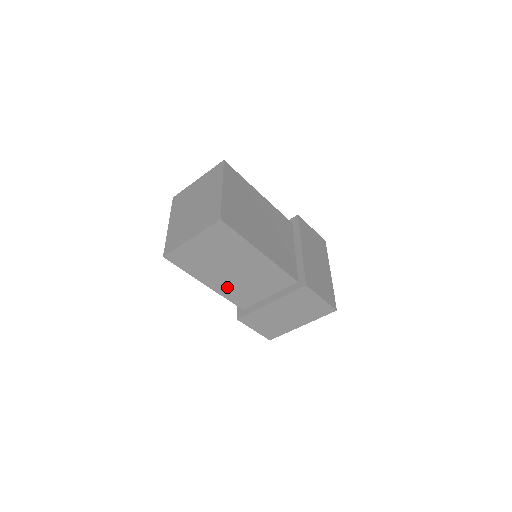
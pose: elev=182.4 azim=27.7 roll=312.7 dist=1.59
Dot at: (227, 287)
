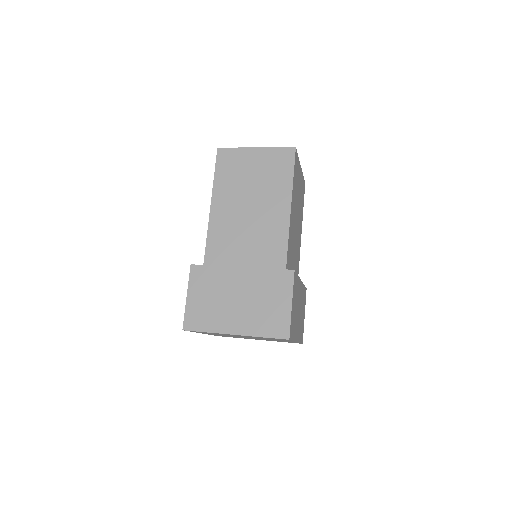
Dot at: (223, 223)
